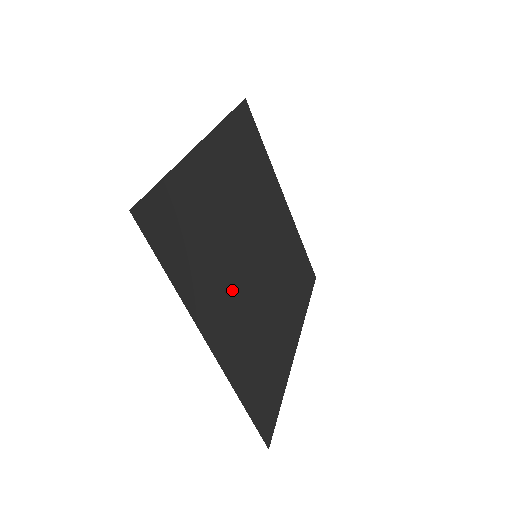
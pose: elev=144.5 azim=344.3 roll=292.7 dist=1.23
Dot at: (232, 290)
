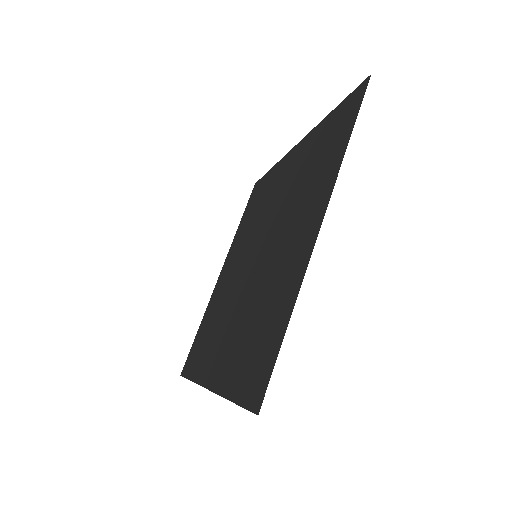
Dot at: (286, 233)
